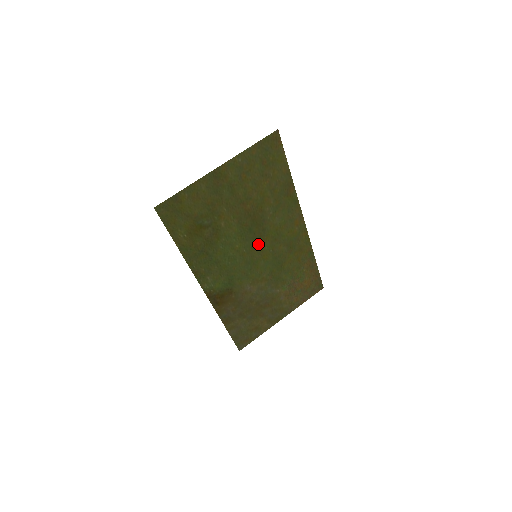
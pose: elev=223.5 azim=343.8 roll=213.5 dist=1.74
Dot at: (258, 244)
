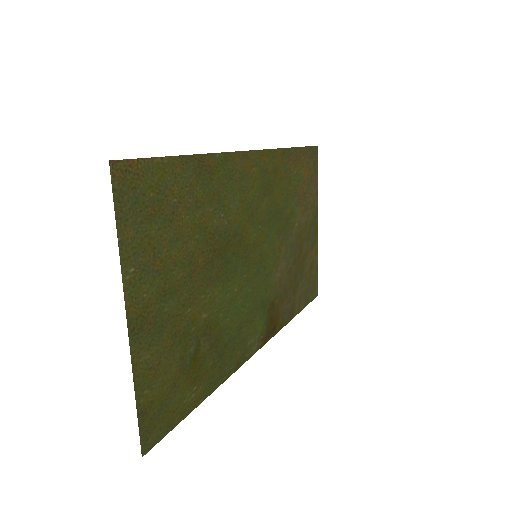
Dot at: (246, 249)
